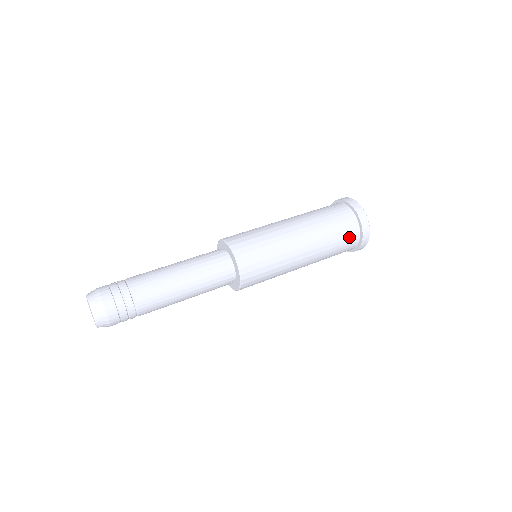
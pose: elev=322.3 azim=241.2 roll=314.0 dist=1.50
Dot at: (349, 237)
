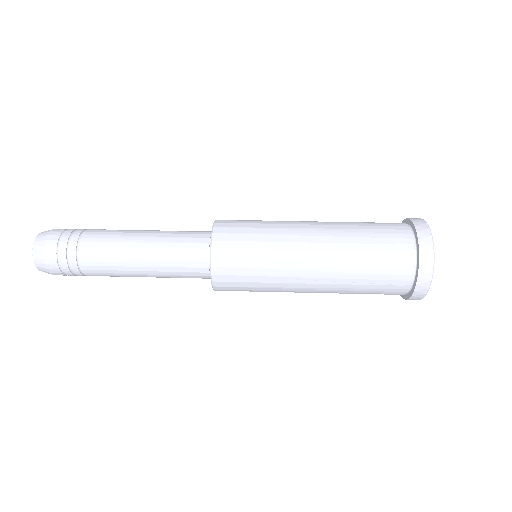
Dot at: (393, 278)
